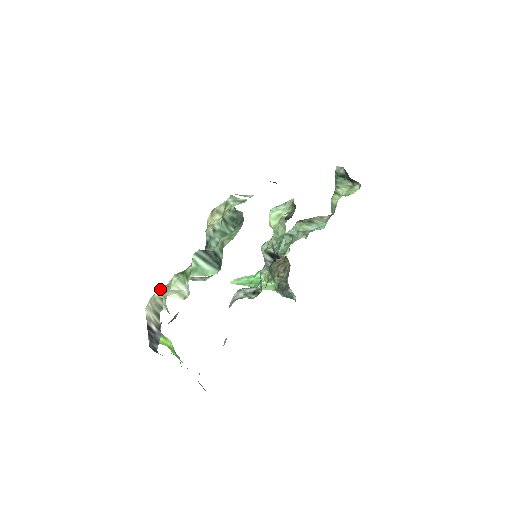
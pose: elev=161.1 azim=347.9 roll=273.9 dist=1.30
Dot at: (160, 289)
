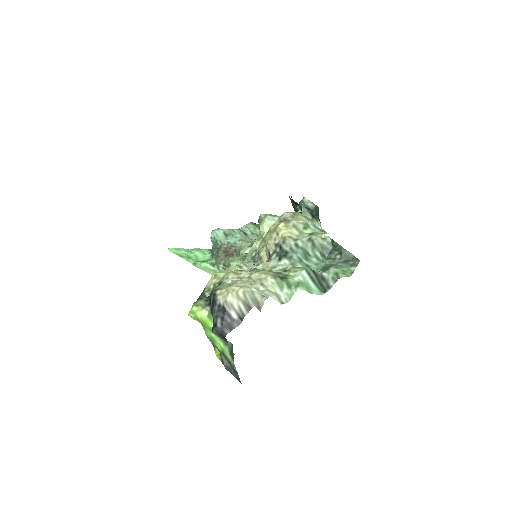
Dot at: (242, 279)
